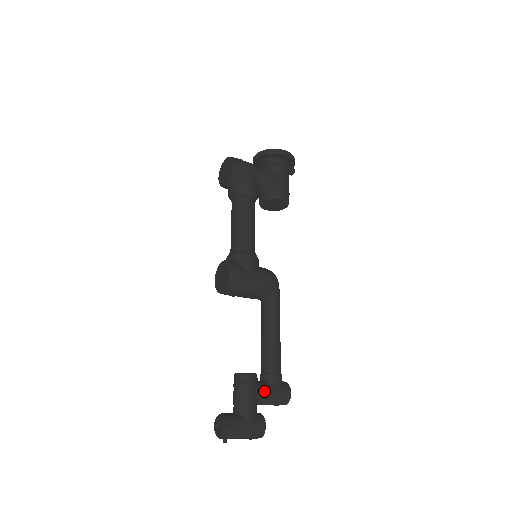
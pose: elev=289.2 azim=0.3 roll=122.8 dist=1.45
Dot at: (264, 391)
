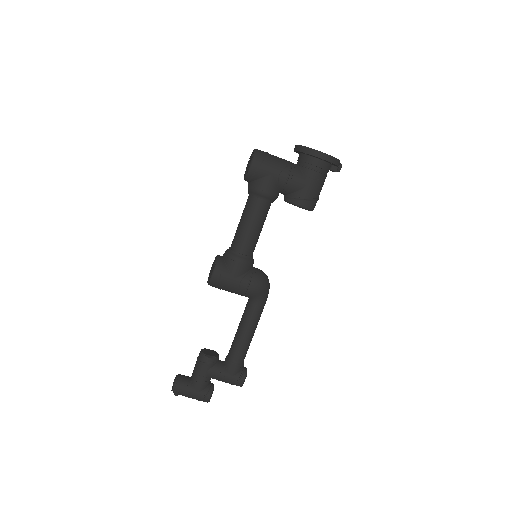
Dot at: (218, 373)
